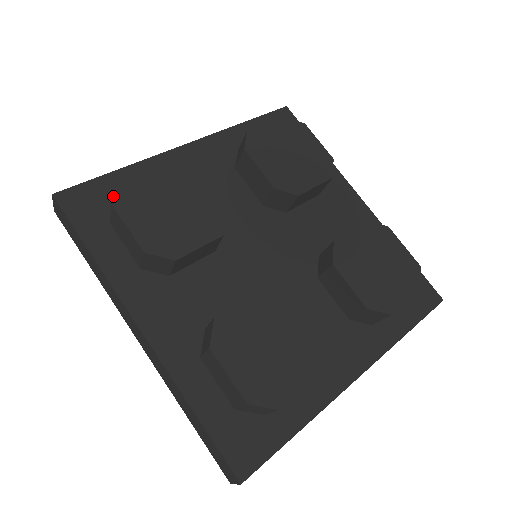
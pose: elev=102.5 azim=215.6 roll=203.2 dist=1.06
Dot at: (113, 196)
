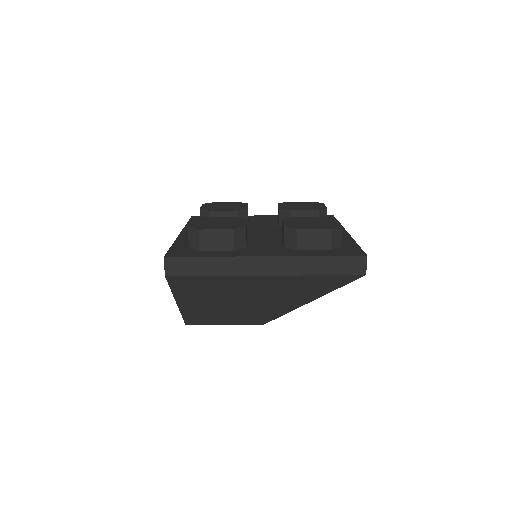
Dot at: (185, 248)
